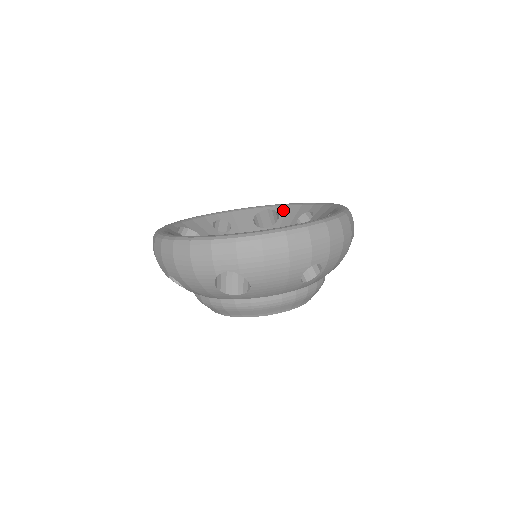
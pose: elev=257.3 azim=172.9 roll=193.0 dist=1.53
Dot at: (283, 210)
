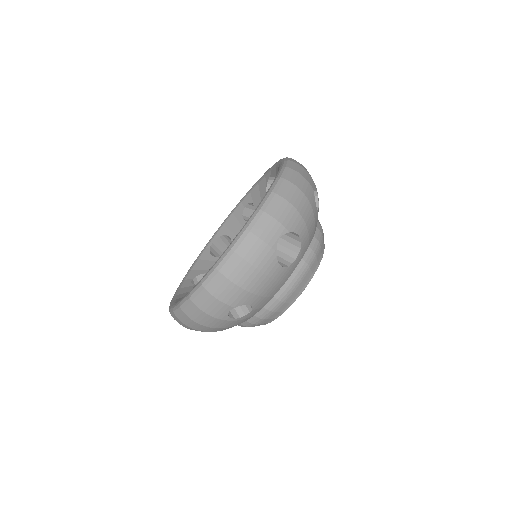
Dot at: (224, 230)
